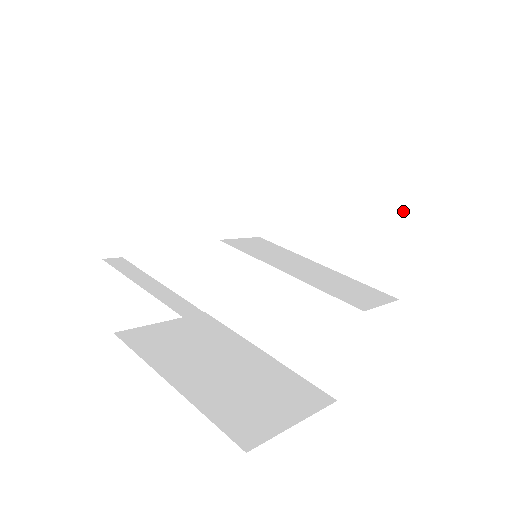
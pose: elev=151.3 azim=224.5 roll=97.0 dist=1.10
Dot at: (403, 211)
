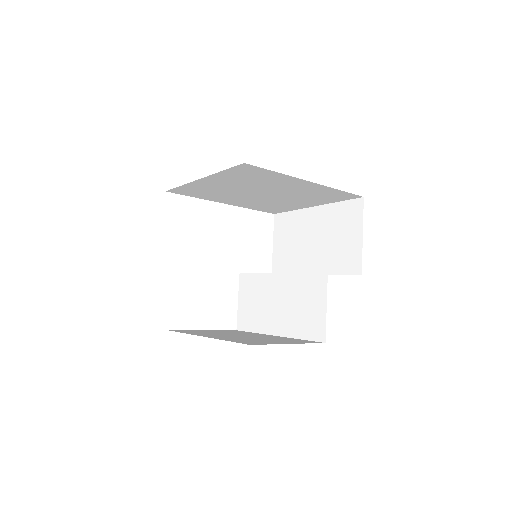
Dot at: (350, 217)
